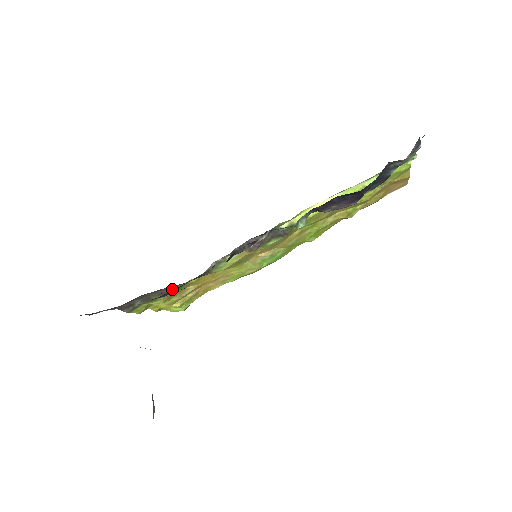
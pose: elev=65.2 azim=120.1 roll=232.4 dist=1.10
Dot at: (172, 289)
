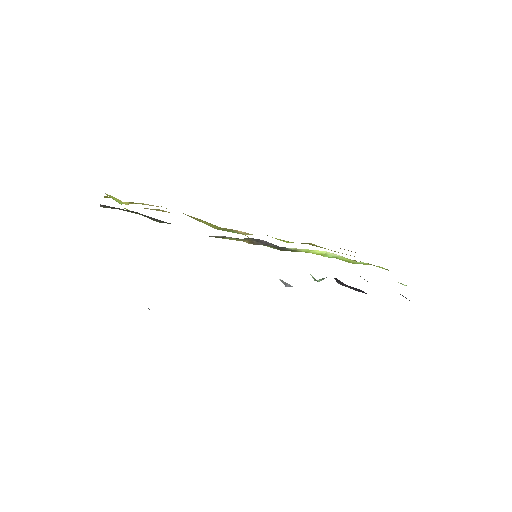
Dot at: (164, 222)
